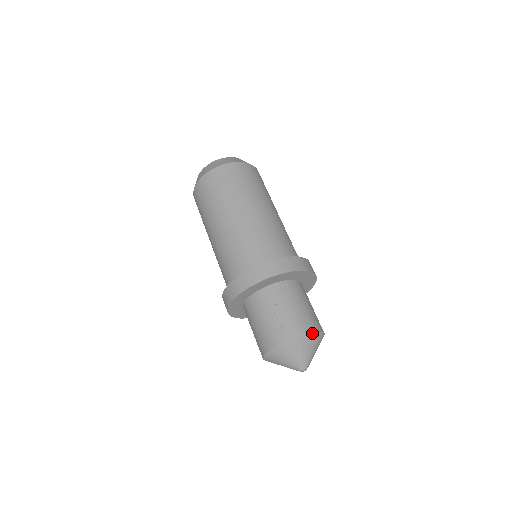
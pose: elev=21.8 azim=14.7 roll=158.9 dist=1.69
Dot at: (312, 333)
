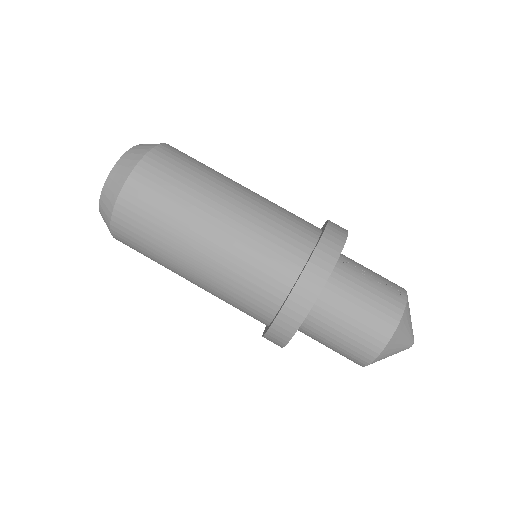
Dot at: occluded
